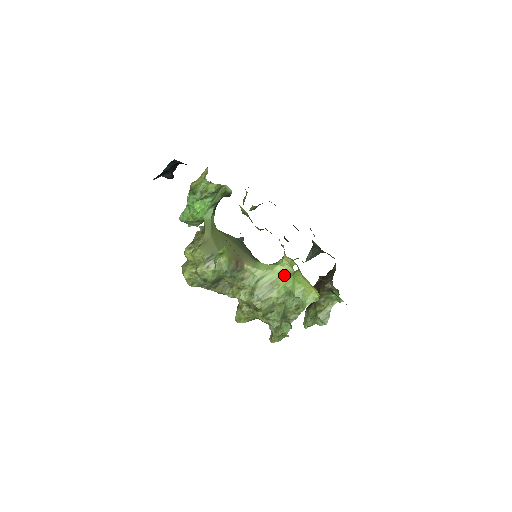
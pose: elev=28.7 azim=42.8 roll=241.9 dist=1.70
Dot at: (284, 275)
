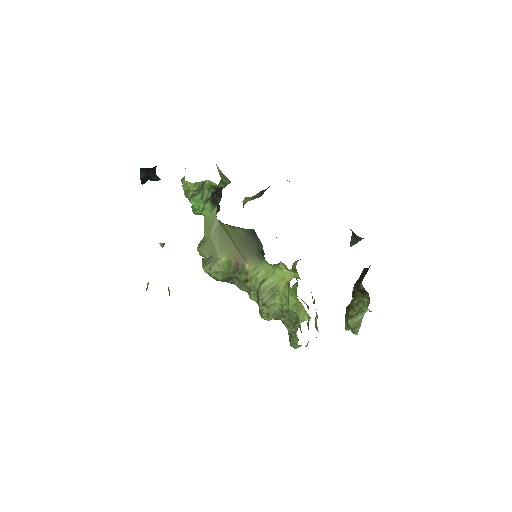
Dot at: (283, 281)
